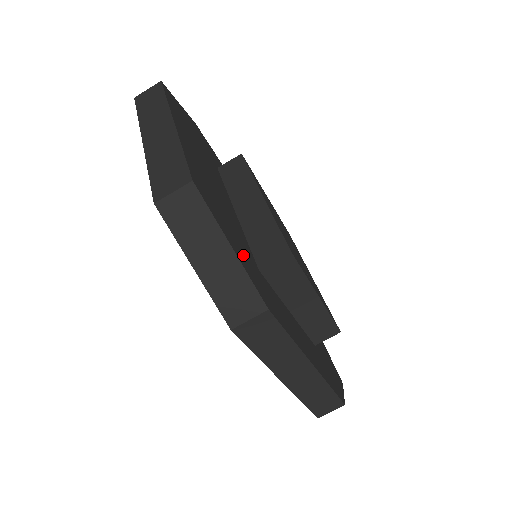
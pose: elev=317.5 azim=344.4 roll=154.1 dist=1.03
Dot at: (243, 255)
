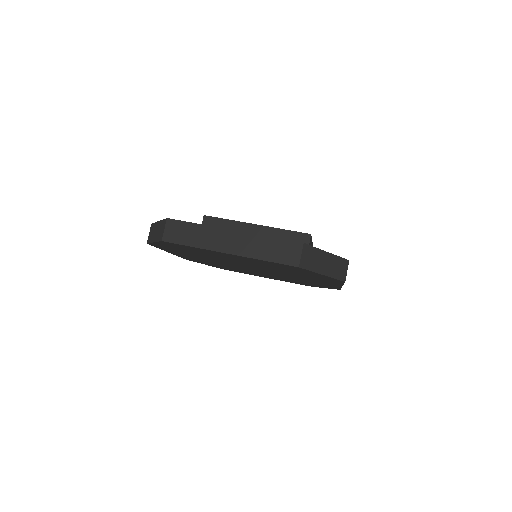
Dot at: occluded
